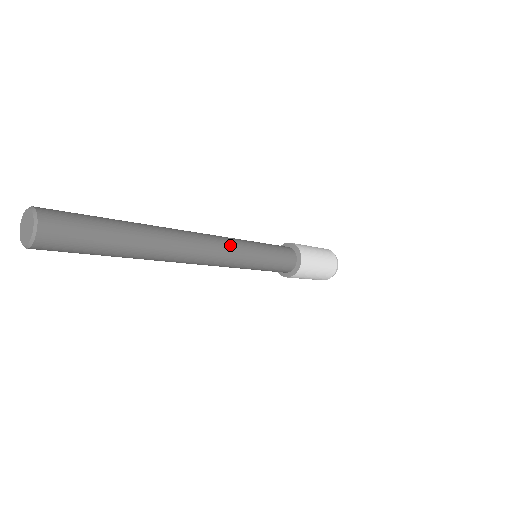
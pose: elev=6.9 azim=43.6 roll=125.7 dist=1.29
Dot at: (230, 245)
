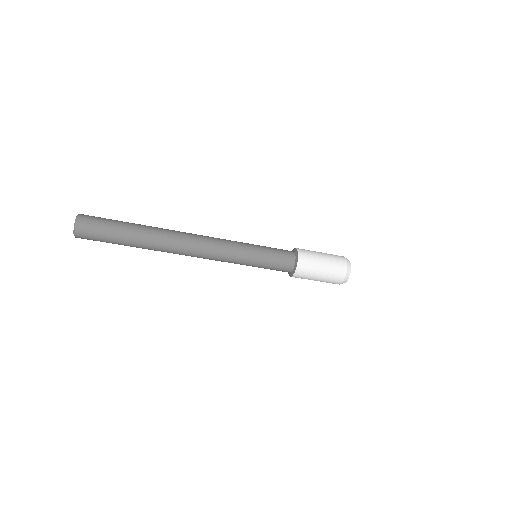
Dot at: (221, 250)
